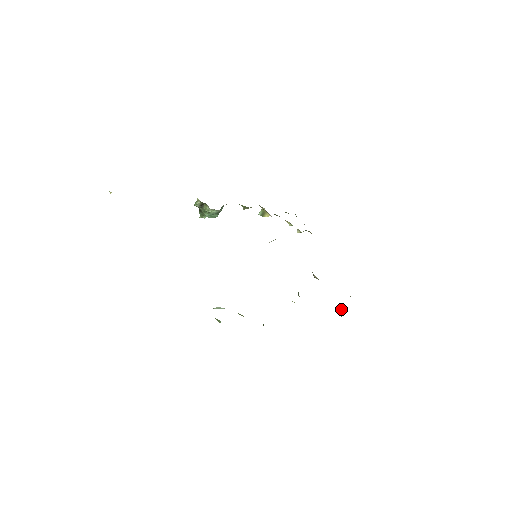
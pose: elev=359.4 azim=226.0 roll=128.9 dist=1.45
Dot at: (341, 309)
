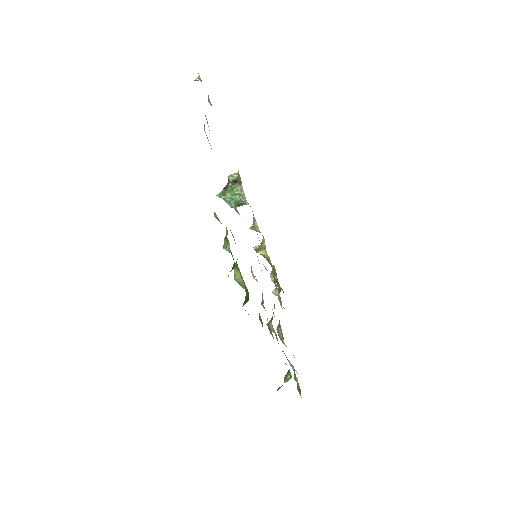
Dot at: occluded
